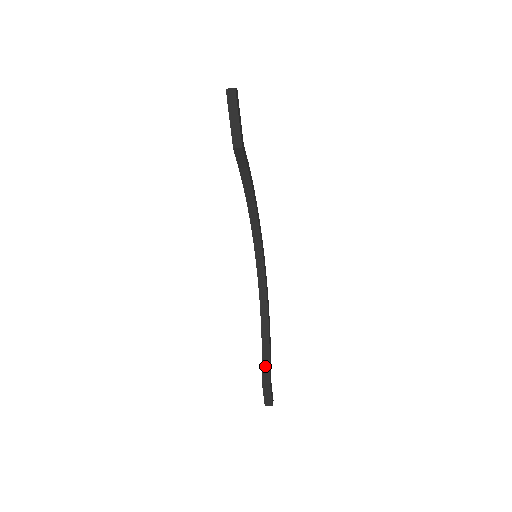
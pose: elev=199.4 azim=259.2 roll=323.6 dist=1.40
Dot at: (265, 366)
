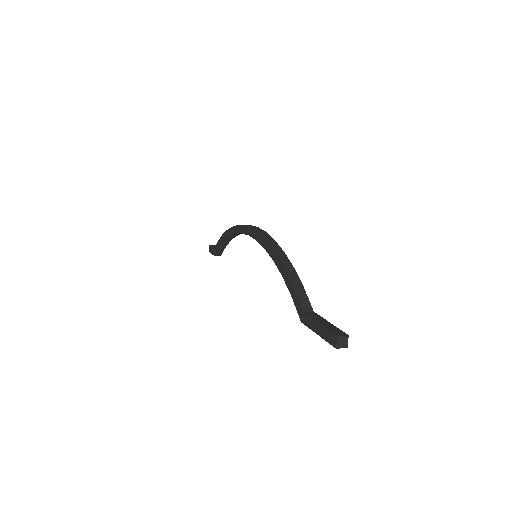
Dot at: (220, 250)
